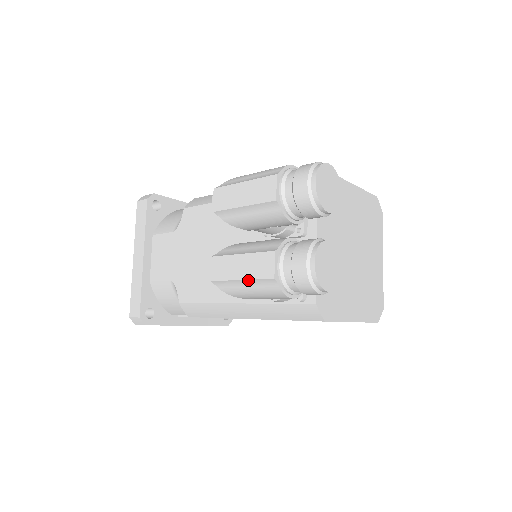
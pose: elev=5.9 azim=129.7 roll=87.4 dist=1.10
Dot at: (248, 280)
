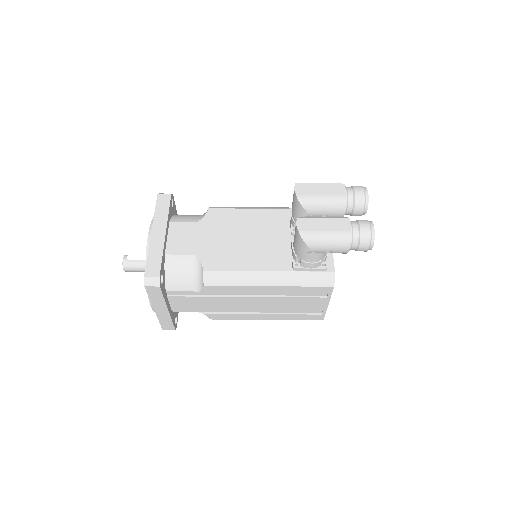
Dot at: (331, 231)
